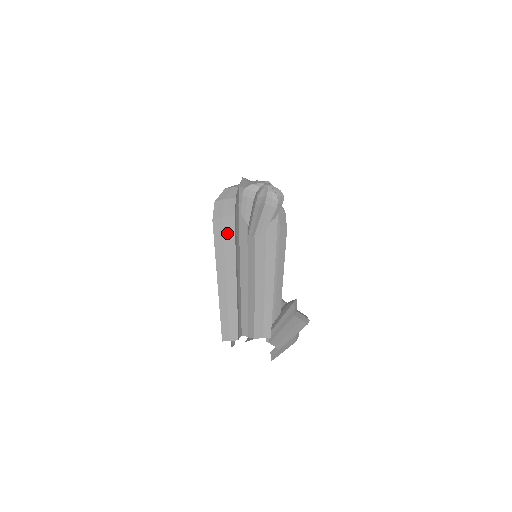
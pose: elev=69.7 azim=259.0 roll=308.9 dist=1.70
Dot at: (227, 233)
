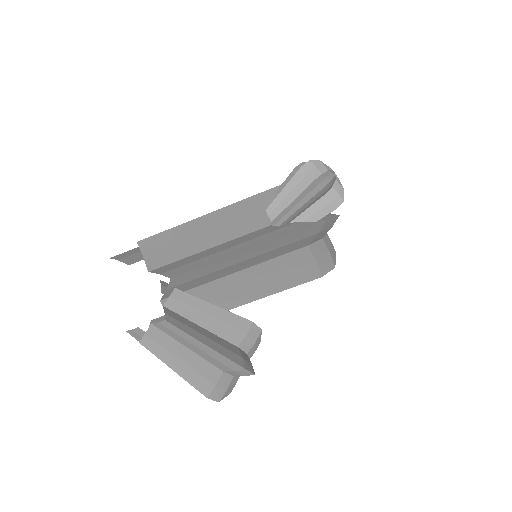
Dot at: occluded
